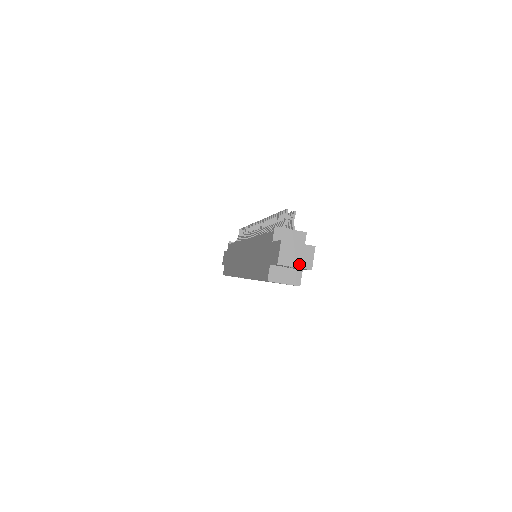
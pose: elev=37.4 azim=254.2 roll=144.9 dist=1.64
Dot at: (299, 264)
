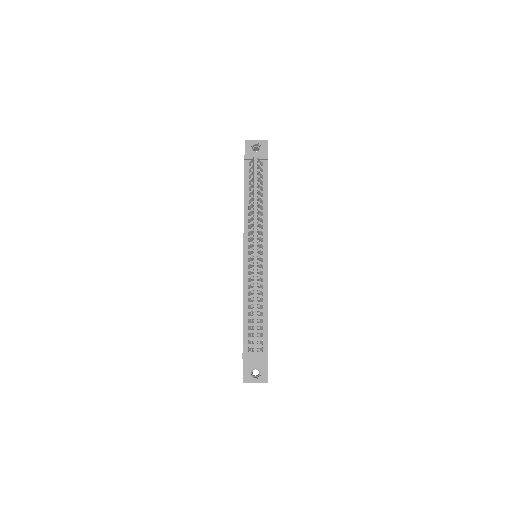
Dot at: occluded
